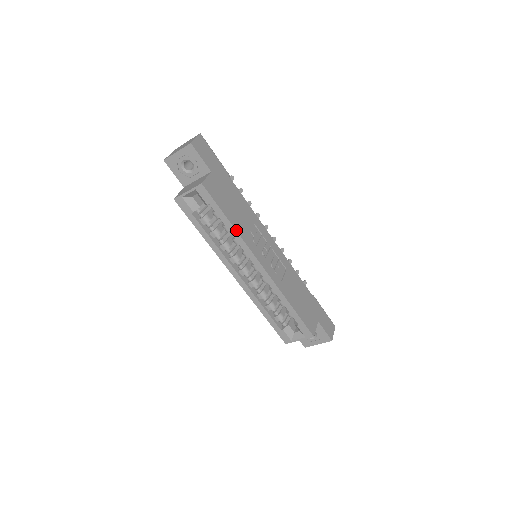
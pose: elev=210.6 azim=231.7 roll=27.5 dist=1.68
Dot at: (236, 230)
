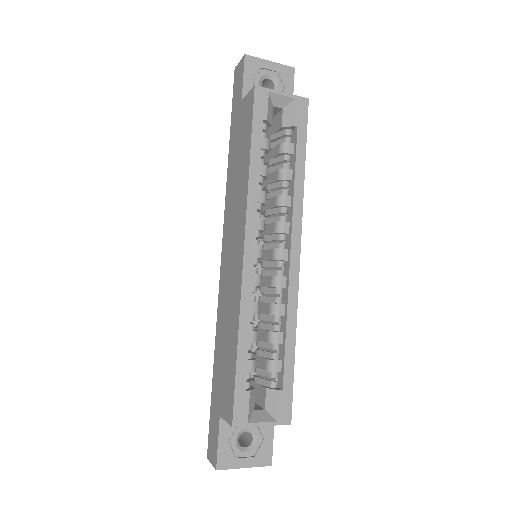
Dot at: occluded
